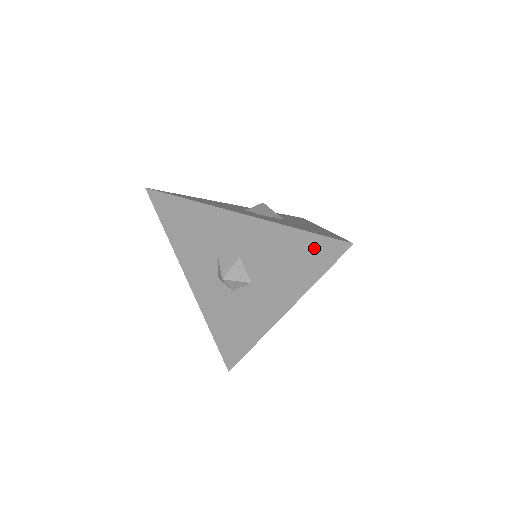
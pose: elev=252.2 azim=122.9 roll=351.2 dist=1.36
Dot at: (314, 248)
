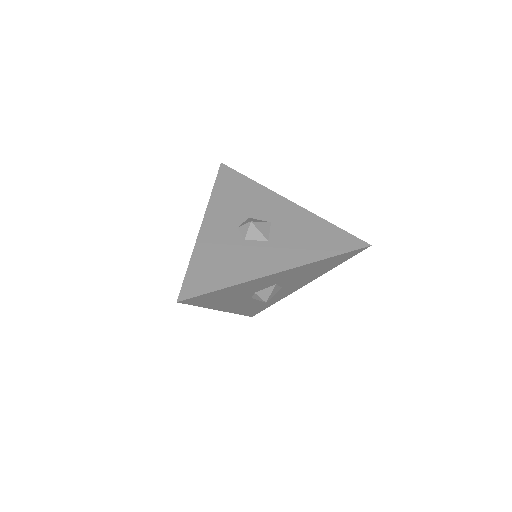
Dot at: (339, 238)
